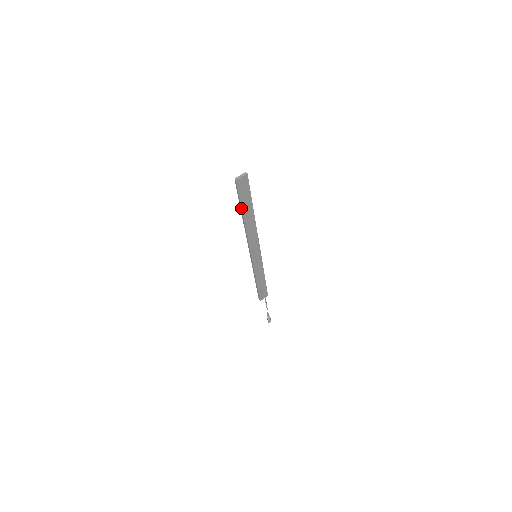
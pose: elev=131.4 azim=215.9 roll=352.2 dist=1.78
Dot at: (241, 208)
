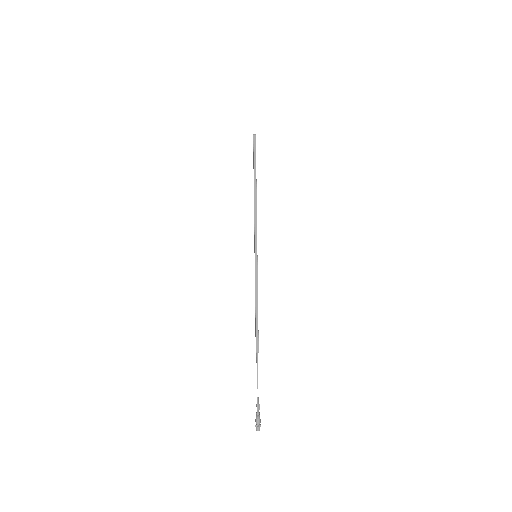
Dot at: occluded
